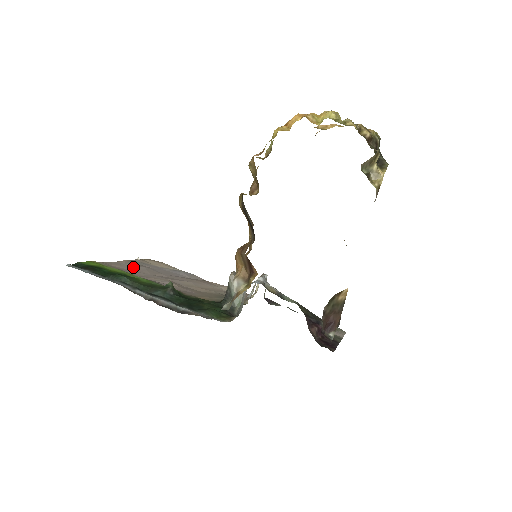
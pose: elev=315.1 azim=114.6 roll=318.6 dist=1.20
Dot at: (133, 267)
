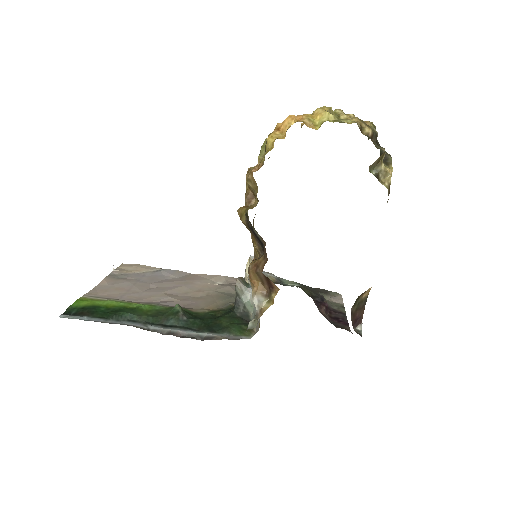
Dot at: (119, 287)
